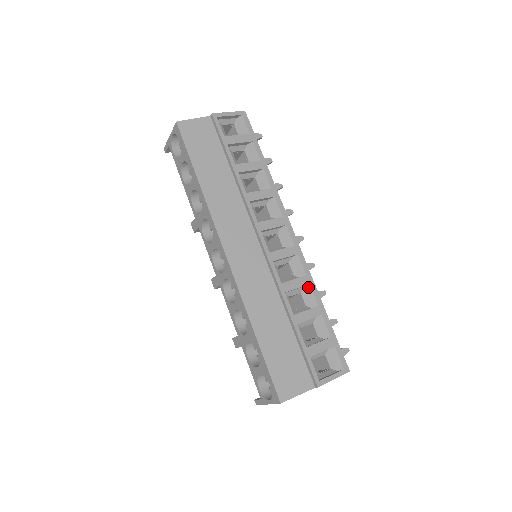
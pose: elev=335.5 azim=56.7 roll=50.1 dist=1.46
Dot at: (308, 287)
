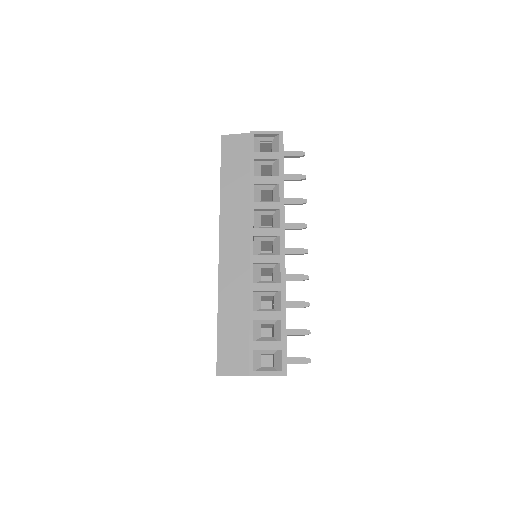
Dot at: (279, 293)
